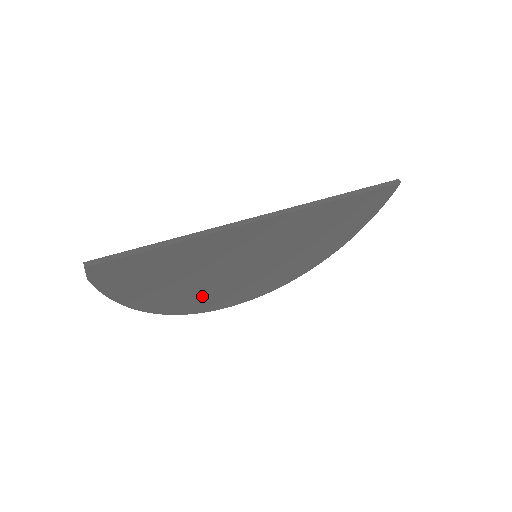
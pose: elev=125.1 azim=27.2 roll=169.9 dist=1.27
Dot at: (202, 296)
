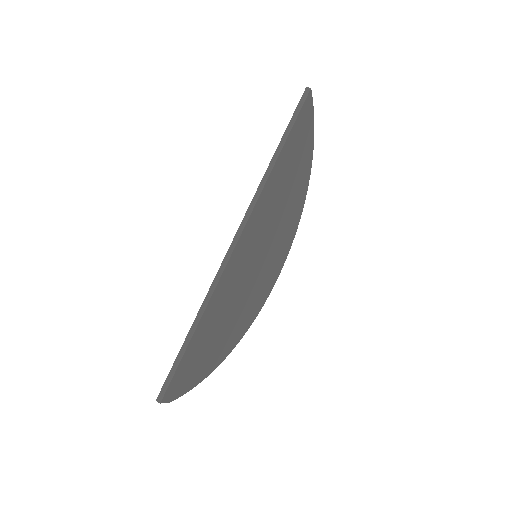
Dot at: (247, 312)
